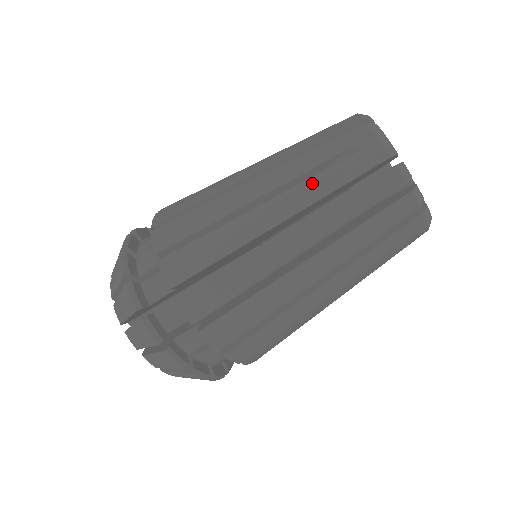
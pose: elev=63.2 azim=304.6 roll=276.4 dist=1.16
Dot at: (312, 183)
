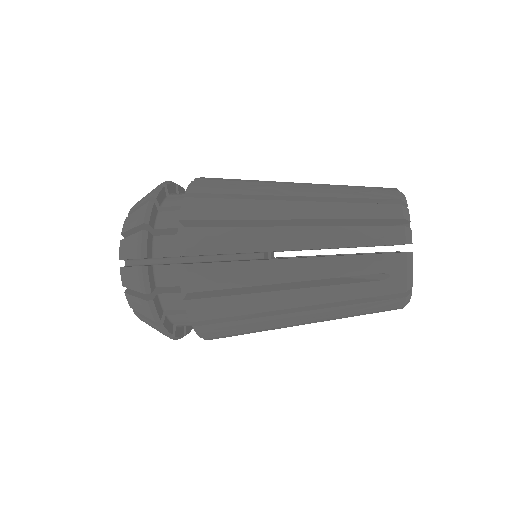
Dot at: (338, 289)
